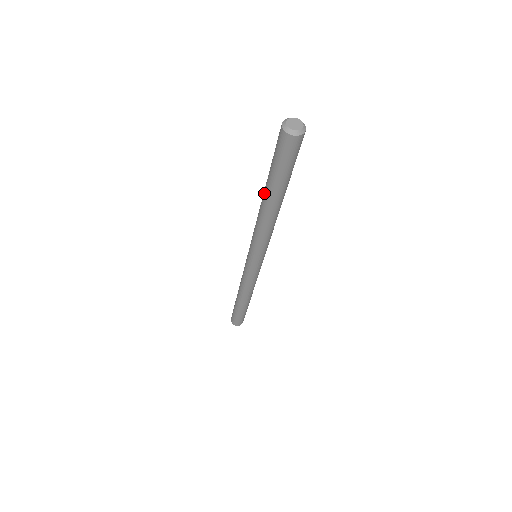
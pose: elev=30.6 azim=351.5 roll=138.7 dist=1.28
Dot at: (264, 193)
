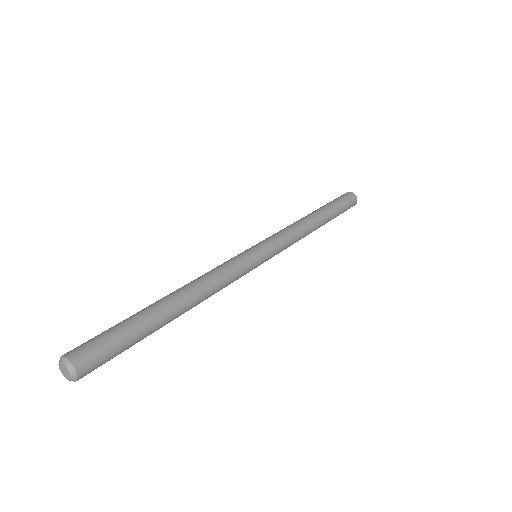
Dot at: (156, 302)
